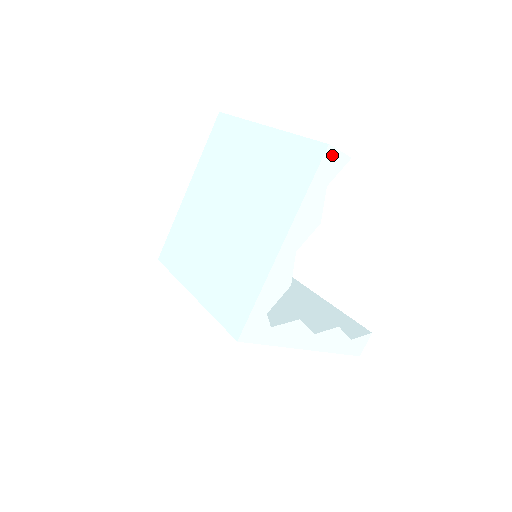
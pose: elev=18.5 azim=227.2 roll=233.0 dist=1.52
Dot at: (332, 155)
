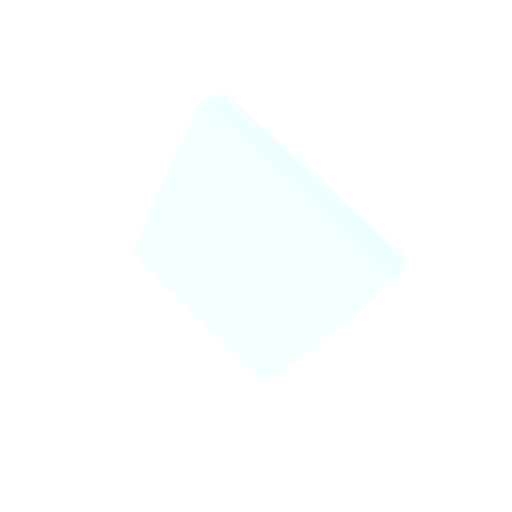
Dot at: occluded
